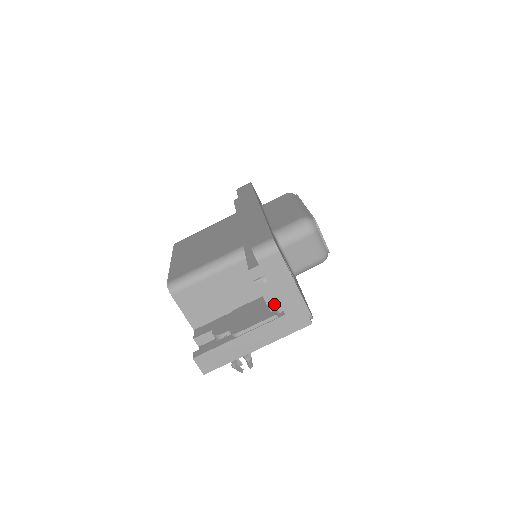
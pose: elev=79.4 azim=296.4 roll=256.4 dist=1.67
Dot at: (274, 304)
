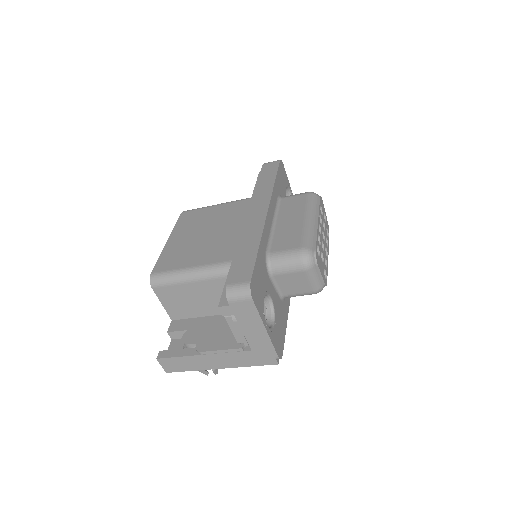
Dot at: (242, 338)
